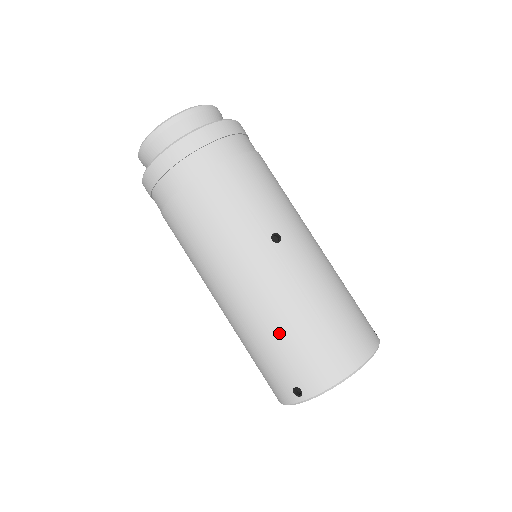
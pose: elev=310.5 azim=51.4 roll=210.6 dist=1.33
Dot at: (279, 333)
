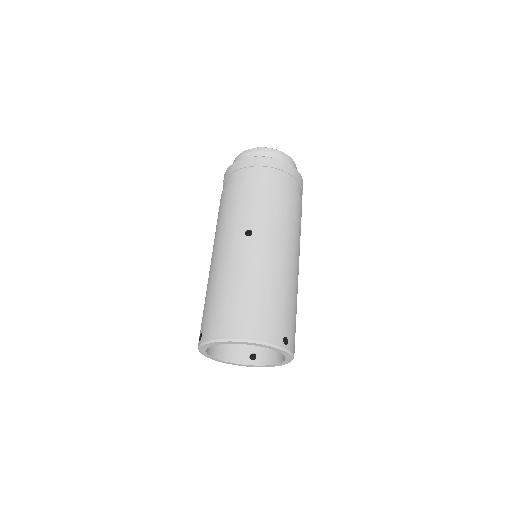
Dot at: (212, 291)
